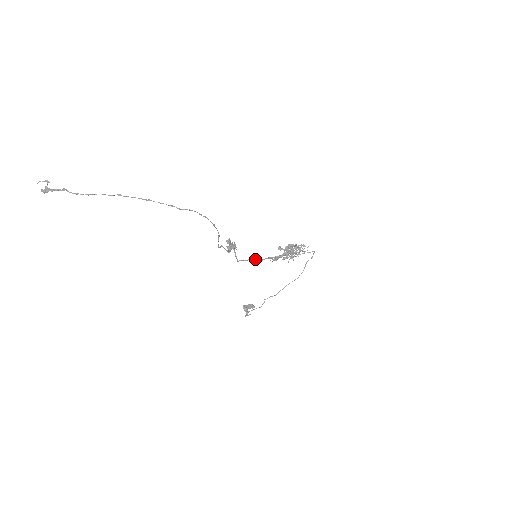
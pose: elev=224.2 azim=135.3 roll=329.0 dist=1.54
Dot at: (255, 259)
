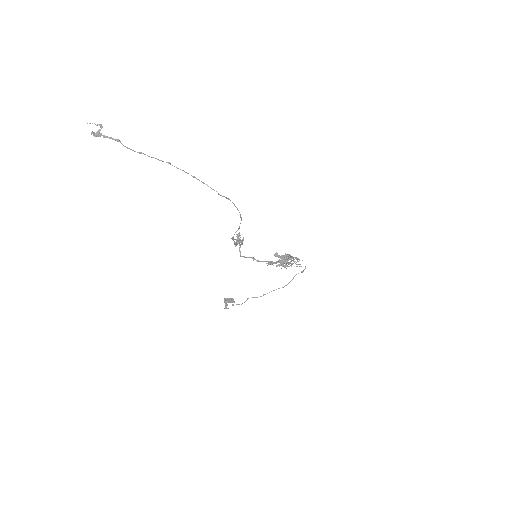
Dot at: (254, 259)
